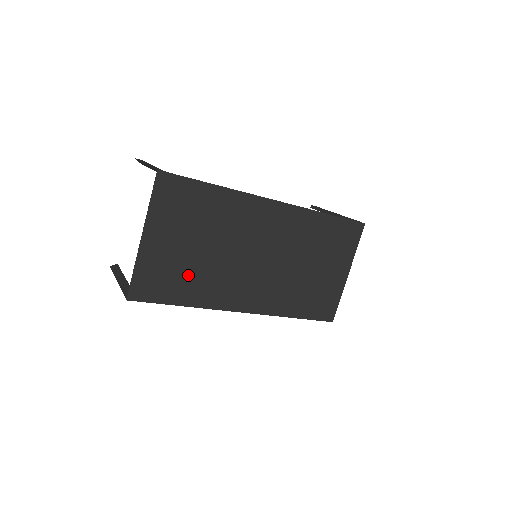
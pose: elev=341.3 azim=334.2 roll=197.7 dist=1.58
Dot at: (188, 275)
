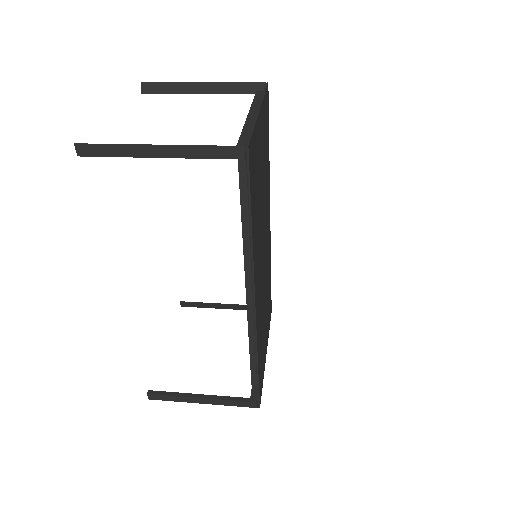
Dot at: (257, 199)
